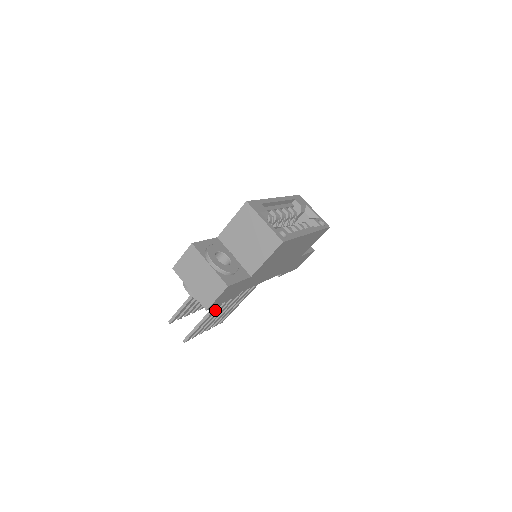
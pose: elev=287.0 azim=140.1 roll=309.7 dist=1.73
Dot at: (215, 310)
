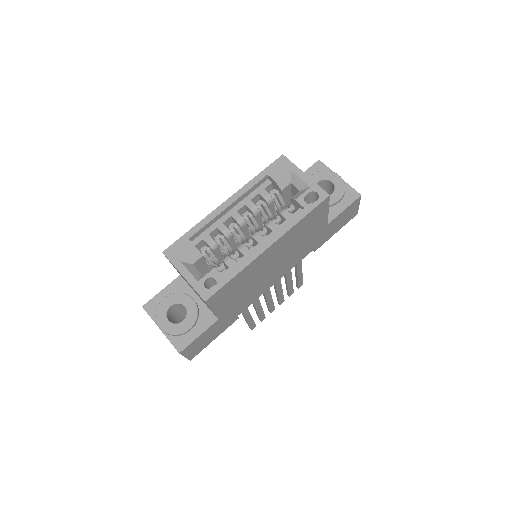
Dot at: (248, 313)
